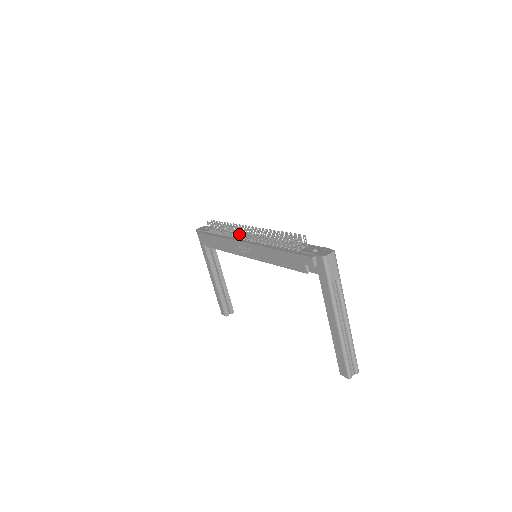
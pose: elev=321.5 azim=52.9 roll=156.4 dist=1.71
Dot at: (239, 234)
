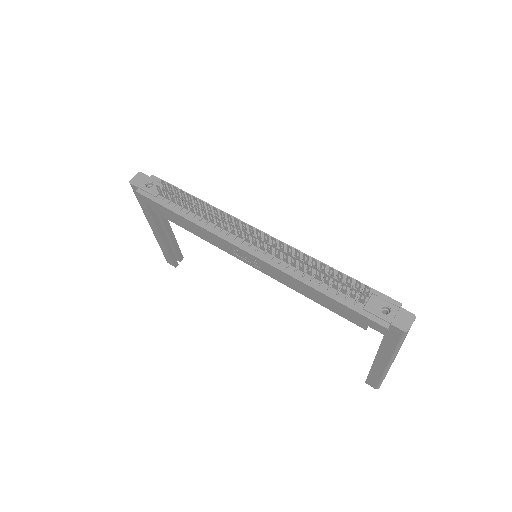
Dot at: (231, 230)
